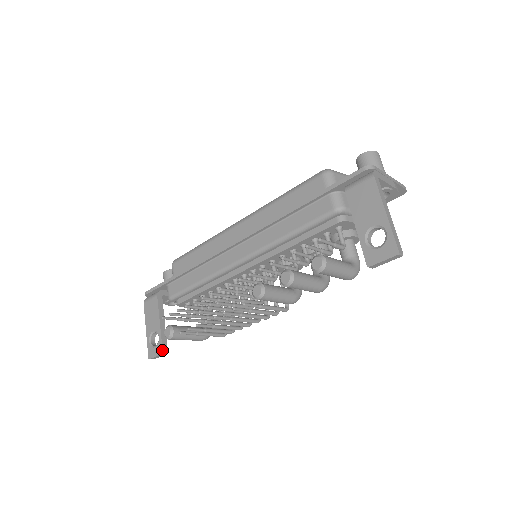
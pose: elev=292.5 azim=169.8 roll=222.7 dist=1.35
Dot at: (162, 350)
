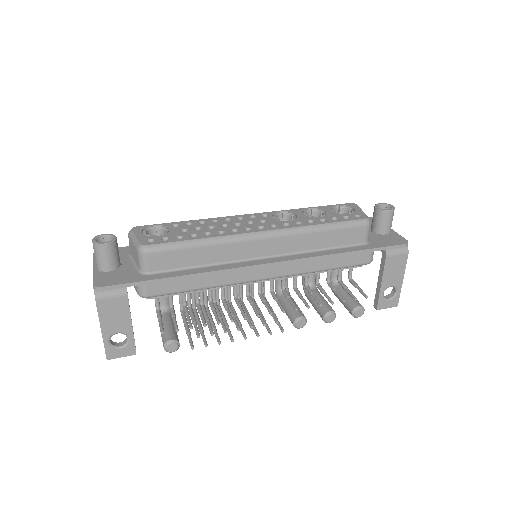
Dot at: occluded
